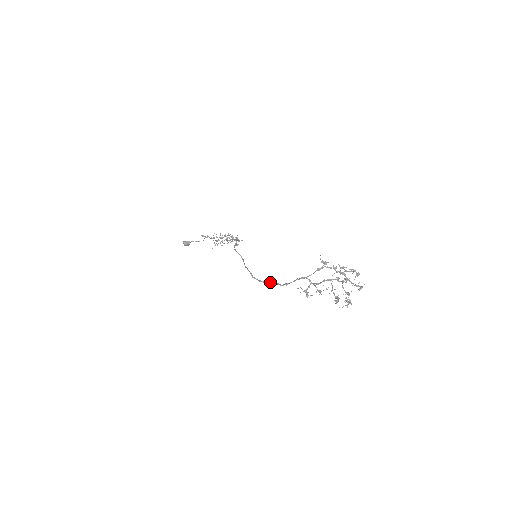
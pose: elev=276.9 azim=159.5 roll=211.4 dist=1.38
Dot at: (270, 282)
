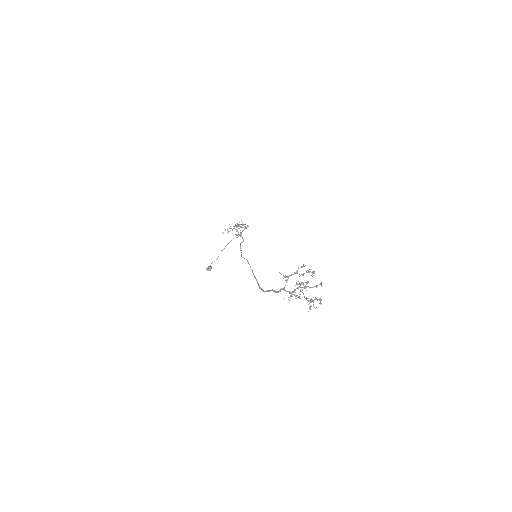
Dot at: occluded
